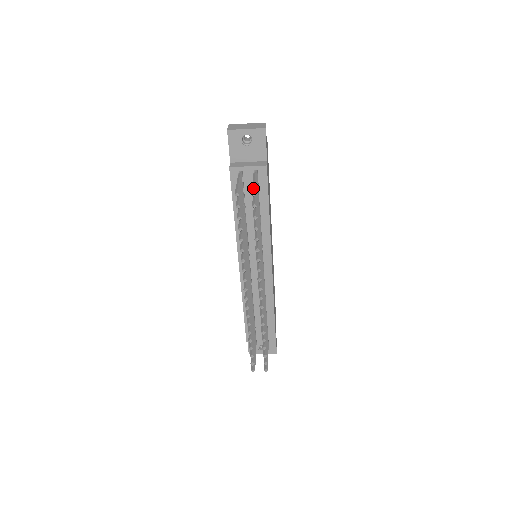
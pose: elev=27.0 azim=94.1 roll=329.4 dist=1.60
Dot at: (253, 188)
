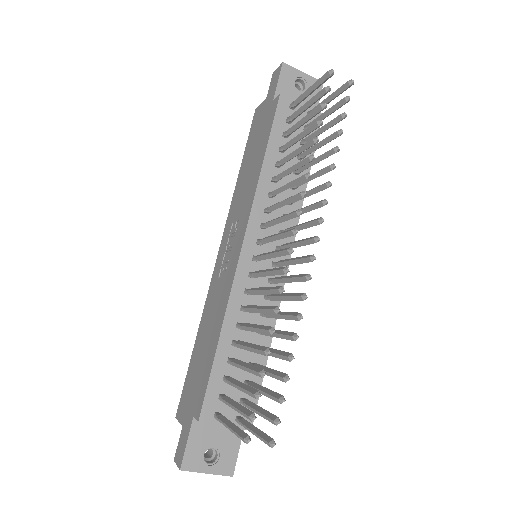
Dot at: (342, 85)
